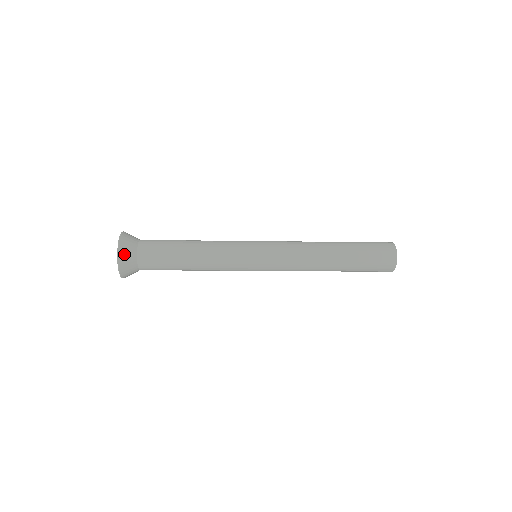
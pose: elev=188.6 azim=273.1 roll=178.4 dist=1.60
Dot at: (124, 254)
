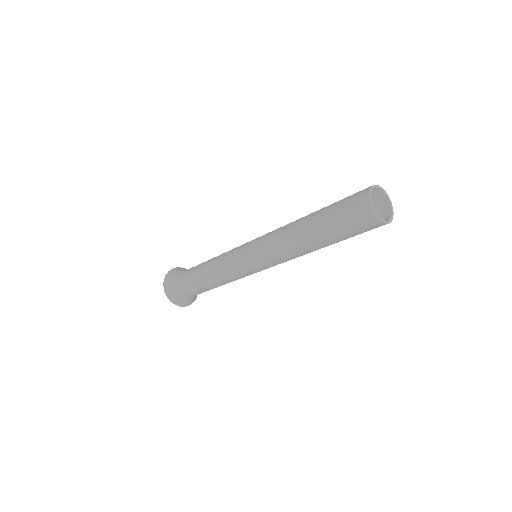
Dot at: (169, 279)
